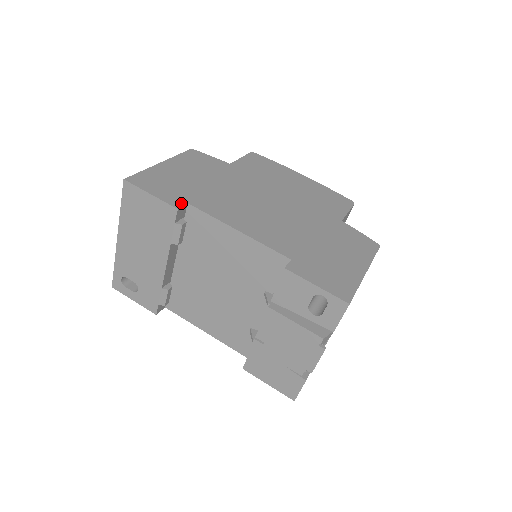
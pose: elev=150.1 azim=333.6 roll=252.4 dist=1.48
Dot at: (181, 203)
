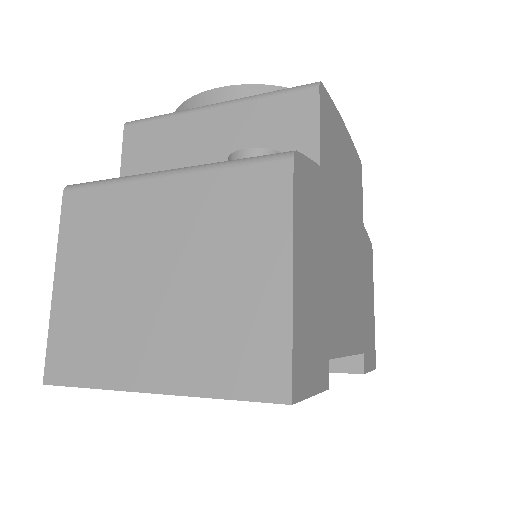
Dot at: (327, 370)
